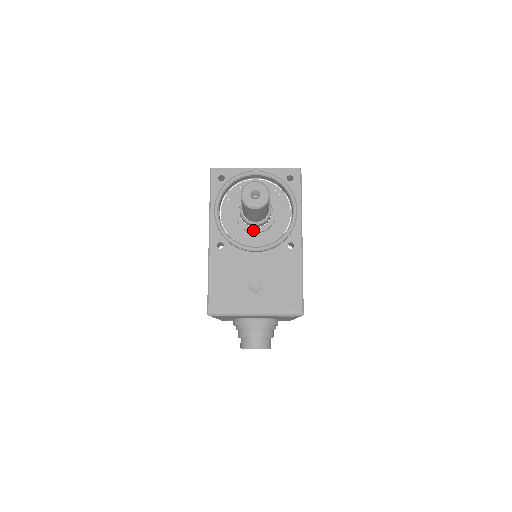
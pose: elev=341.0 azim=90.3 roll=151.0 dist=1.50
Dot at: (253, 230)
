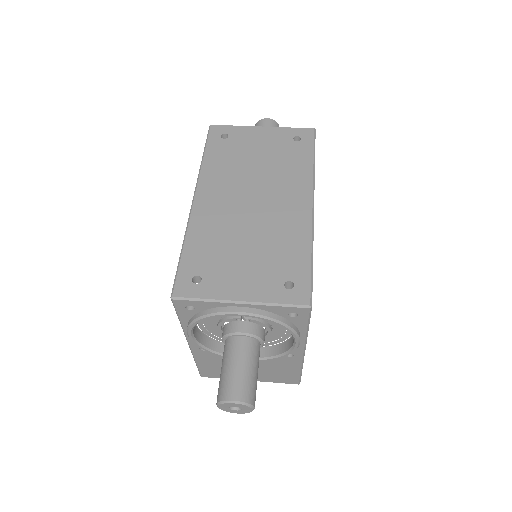
Dot at: occluded
